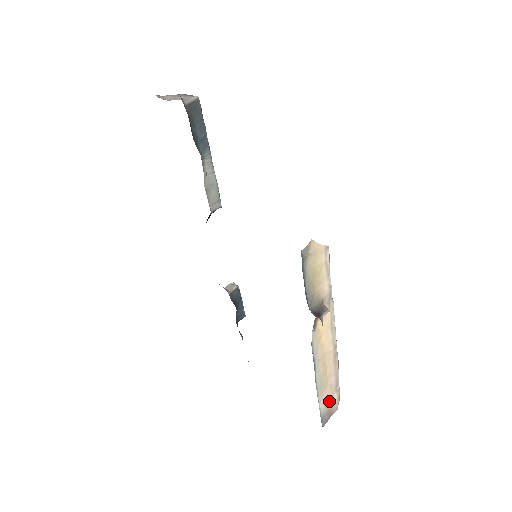
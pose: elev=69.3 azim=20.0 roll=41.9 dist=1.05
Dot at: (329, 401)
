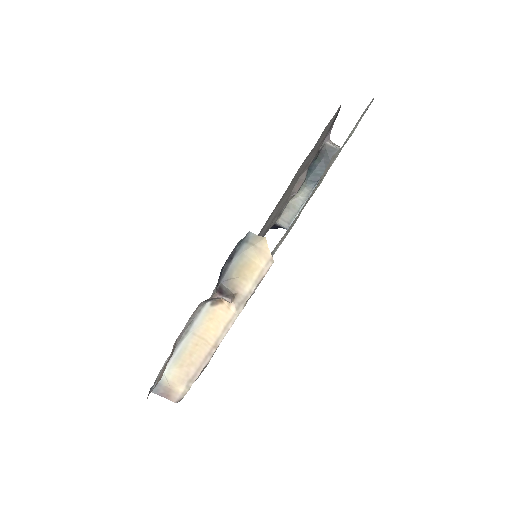
Dot at: (175, 382)
